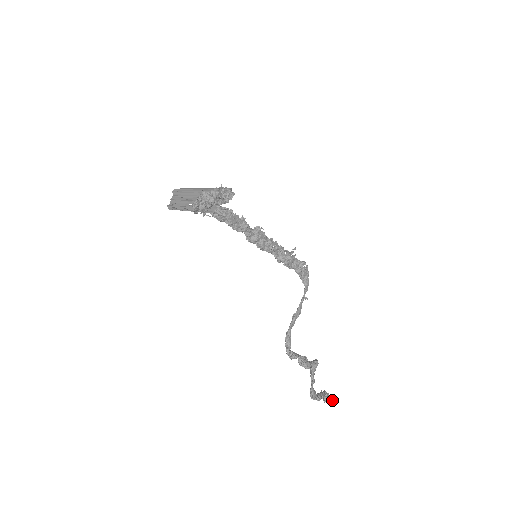
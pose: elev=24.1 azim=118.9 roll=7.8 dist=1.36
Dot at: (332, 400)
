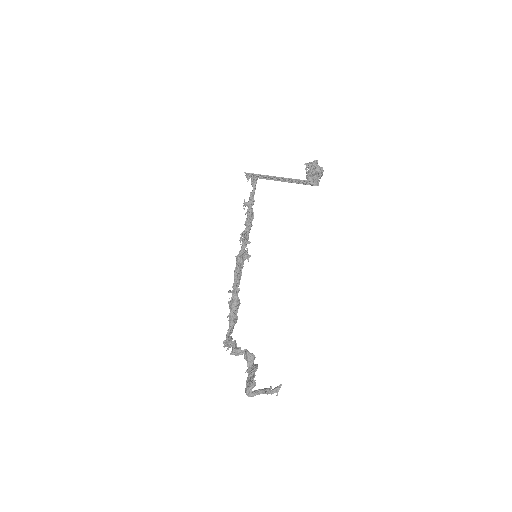
Dot at: occluded
